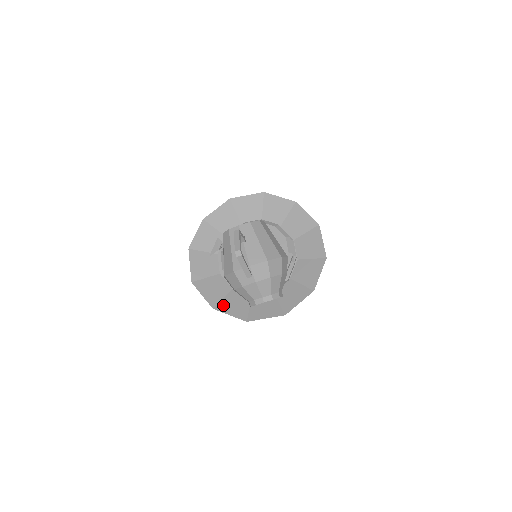
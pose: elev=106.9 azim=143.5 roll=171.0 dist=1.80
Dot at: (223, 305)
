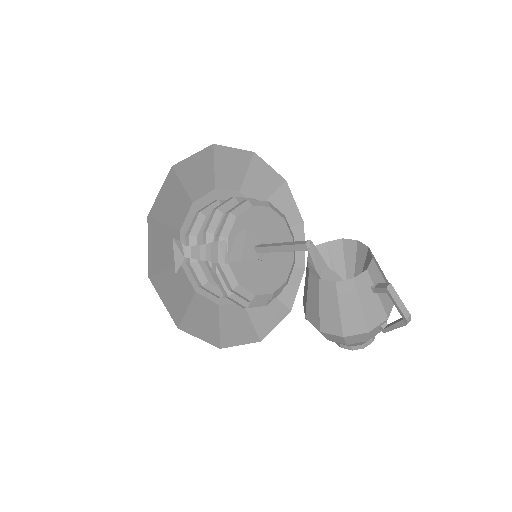
Dot at: (226, 336)
